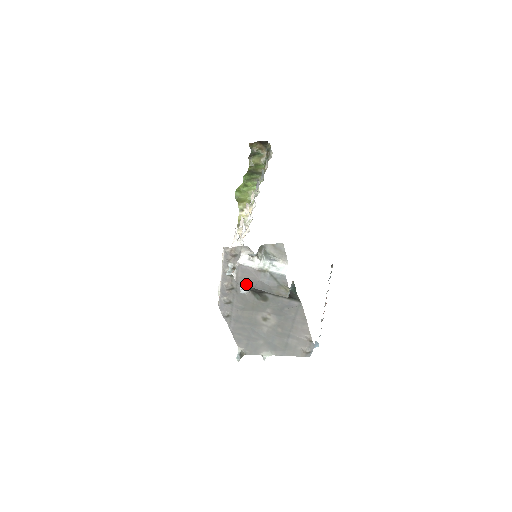
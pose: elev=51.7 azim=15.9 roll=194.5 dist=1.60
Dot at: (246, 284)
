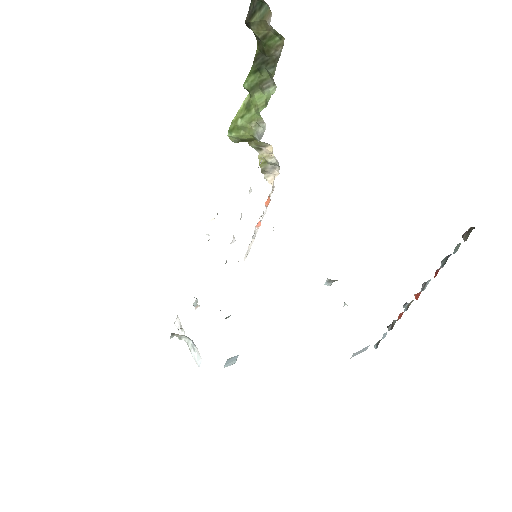
Dot at: occluded
